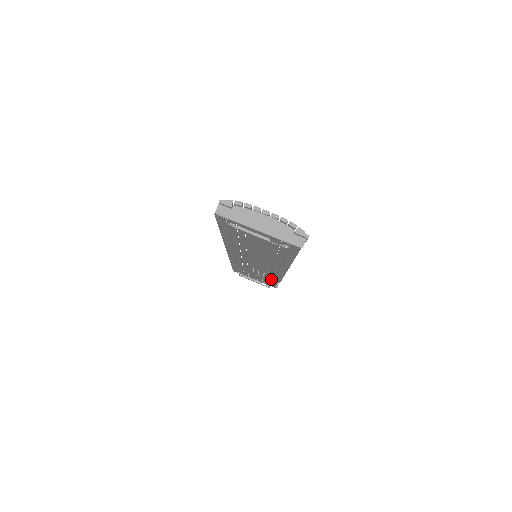
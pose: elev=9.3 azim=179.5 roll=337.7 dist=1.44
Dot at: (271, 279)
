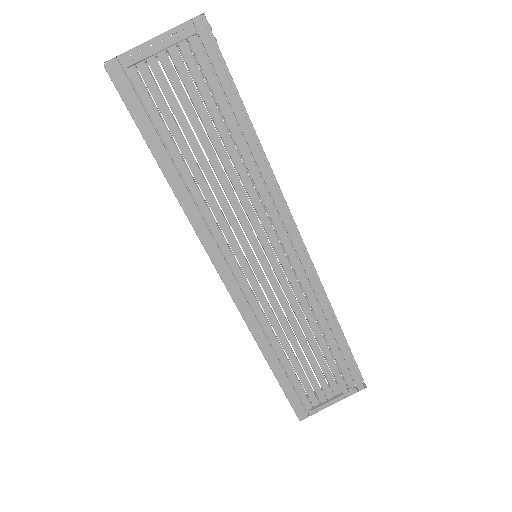
Dot at: (324, 327)
